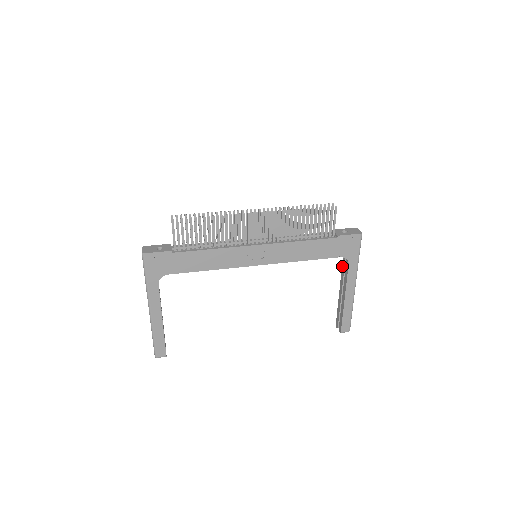
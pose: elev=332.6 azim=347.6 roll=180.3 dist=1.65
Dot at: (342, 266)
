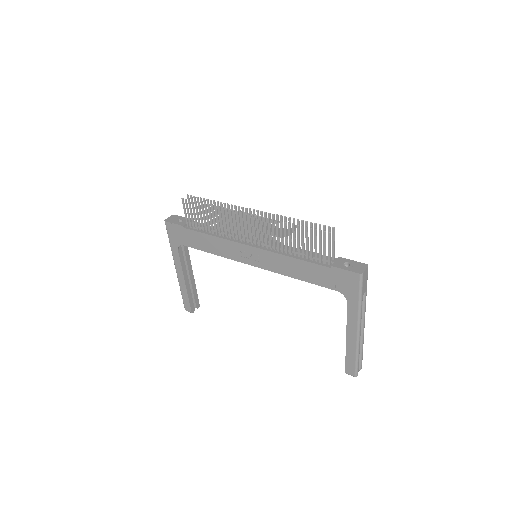
Dot at: occluded
